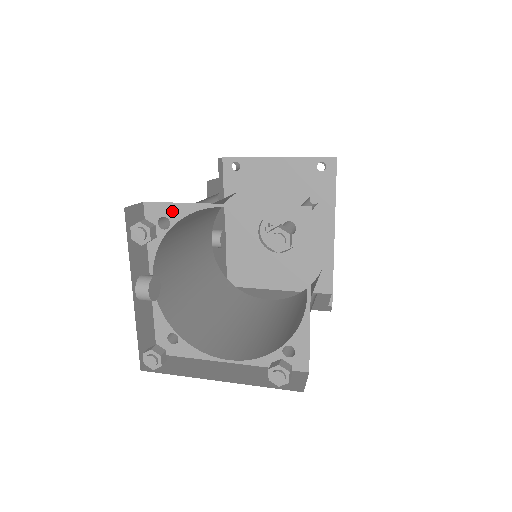
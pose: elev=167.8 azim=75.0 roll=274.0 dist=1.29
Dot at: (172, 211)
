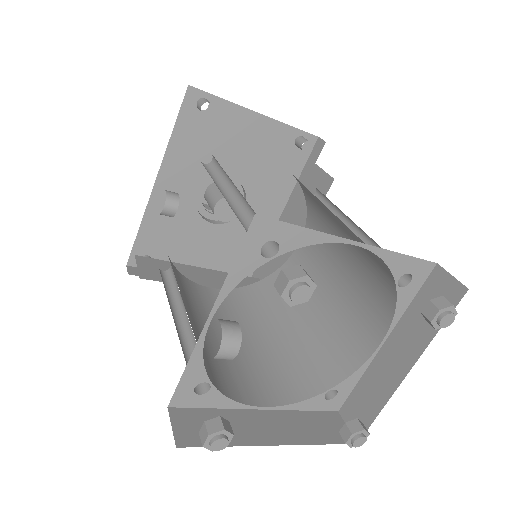
Dot at: (290, 236)
